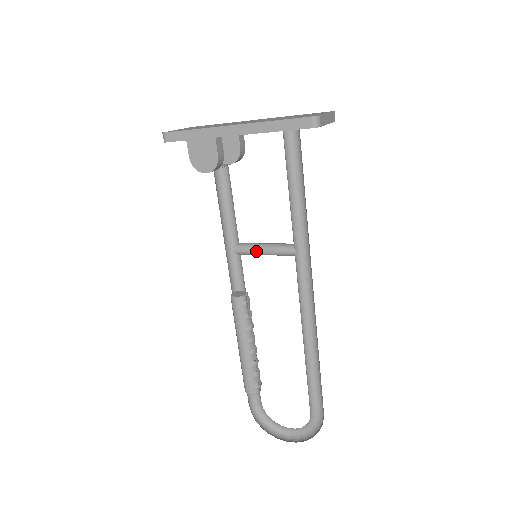
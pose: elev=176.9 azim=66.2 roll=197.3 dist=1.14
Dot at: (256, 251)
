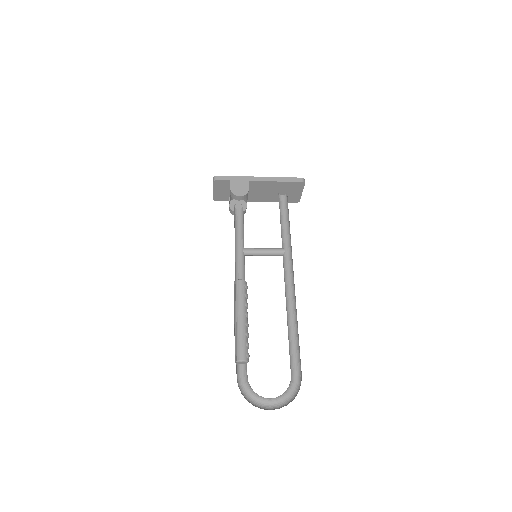
Dot at: (258, 250)
